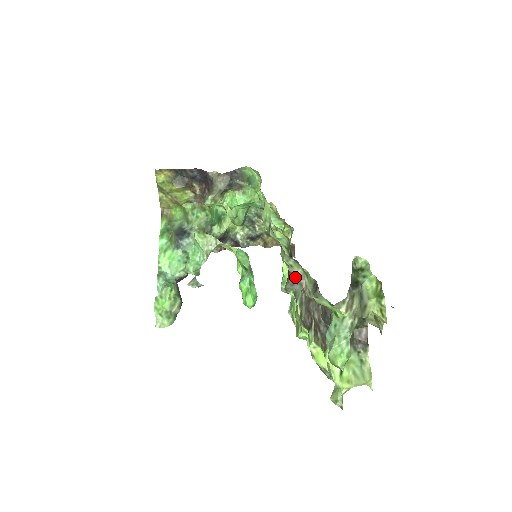
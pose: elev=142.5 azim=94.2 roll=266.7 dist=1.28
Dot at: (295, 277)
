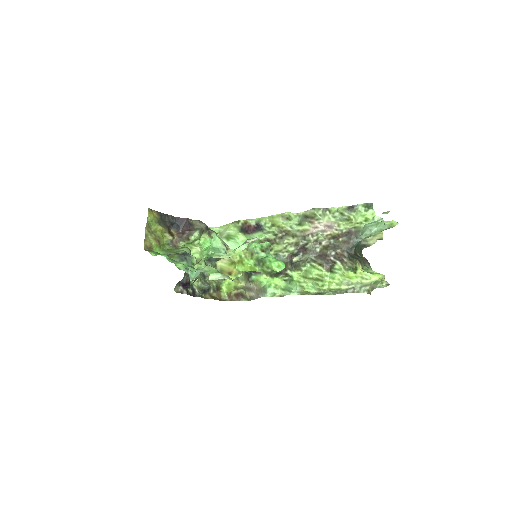
Dot at: (291, 262)
